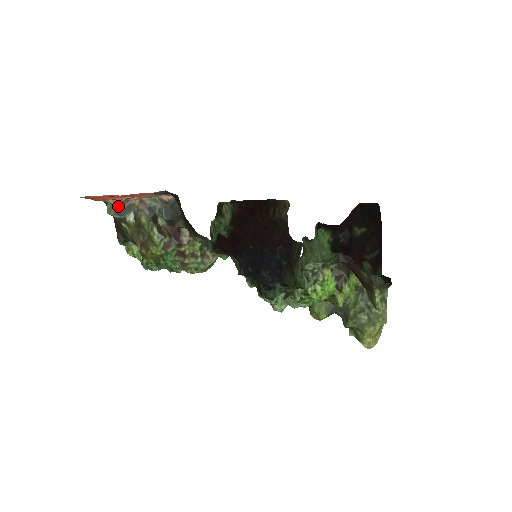
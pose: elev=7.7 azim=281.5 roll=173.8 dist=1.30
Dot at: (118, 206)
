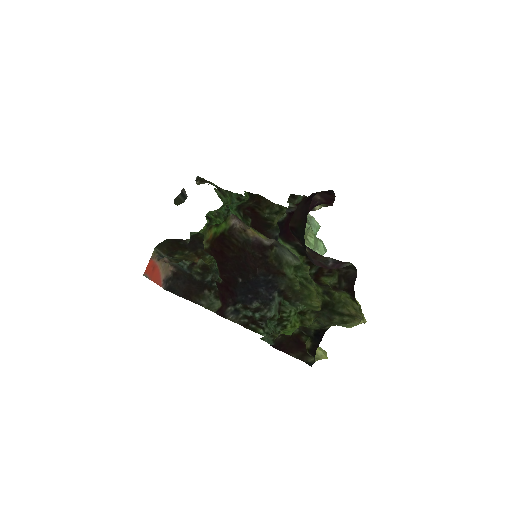
Dot at: (162, 257)
